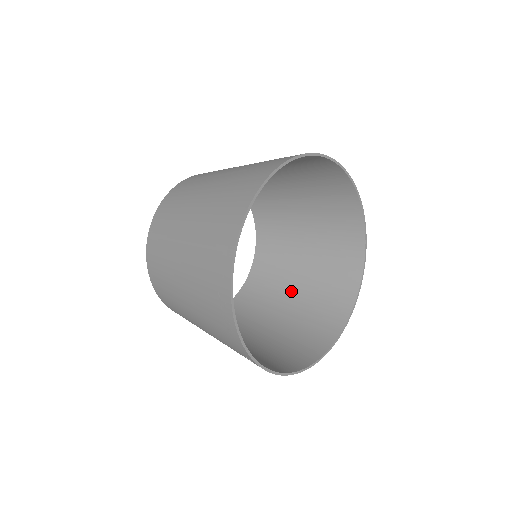
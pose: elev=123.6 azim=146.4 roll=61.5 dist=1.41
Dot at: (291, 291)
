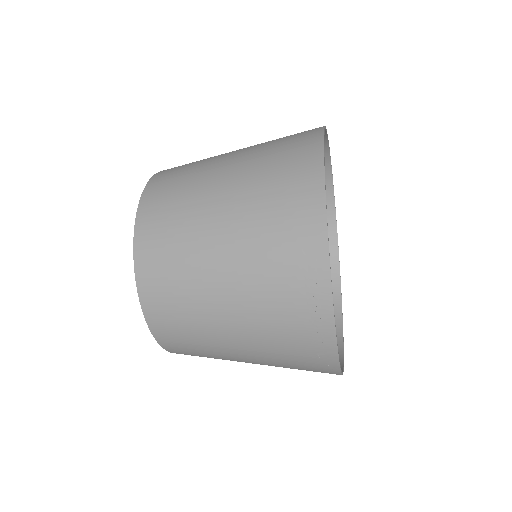
Dot at: occluded
